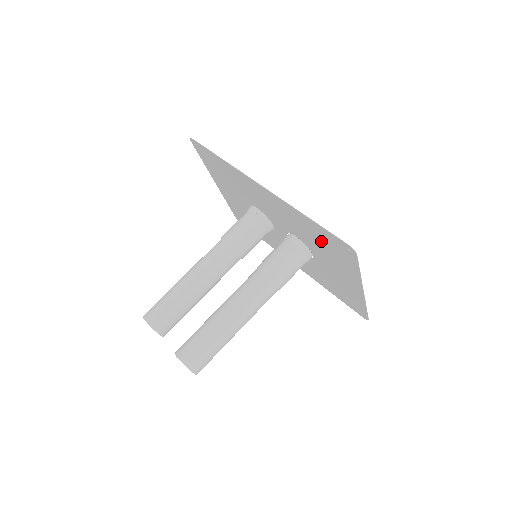
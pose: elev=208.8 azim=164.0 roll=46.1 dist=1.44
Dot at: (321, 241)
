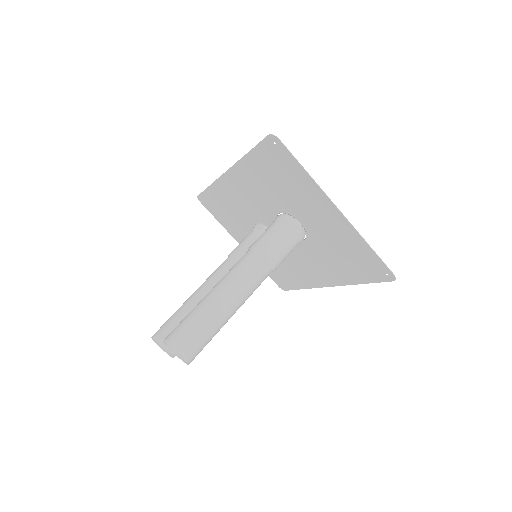
Dot at: (275, 176)
